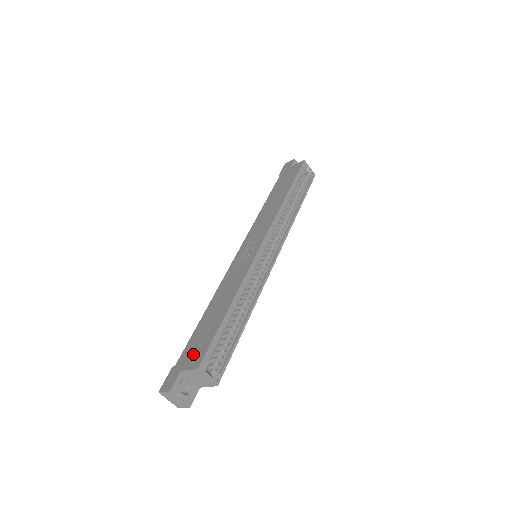
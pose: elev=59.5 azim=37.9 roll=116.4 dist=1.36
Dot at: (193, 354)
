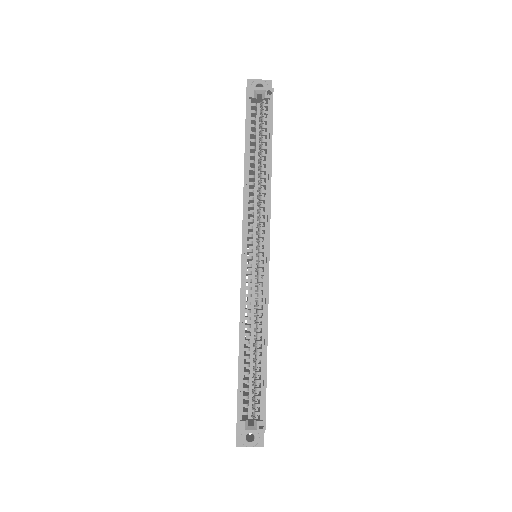
Dot at: occluded
